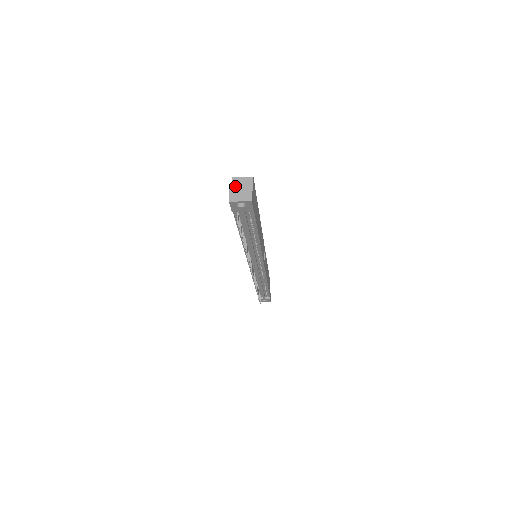
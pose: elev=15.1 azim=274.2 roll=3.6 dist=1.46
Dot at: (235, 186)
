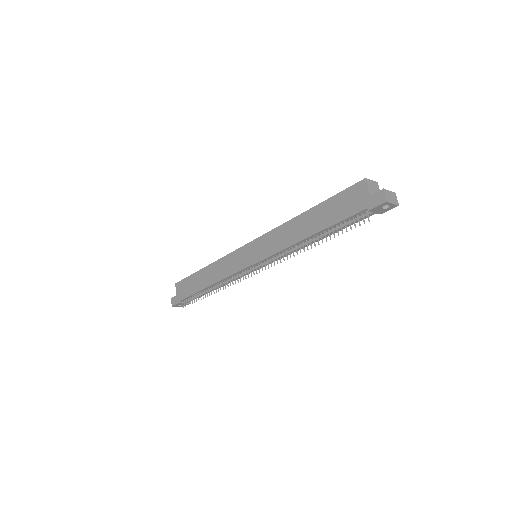
Dot at: (370, 187)
